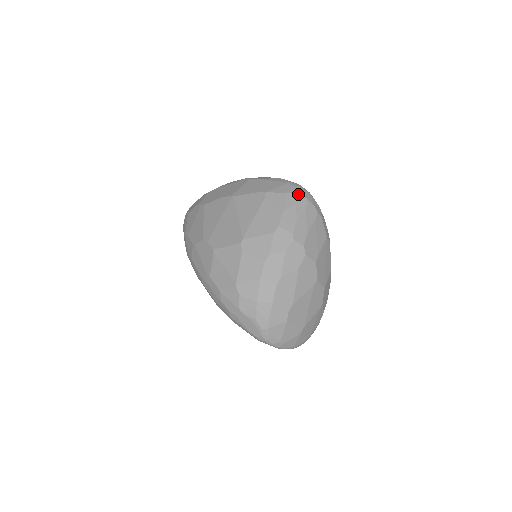
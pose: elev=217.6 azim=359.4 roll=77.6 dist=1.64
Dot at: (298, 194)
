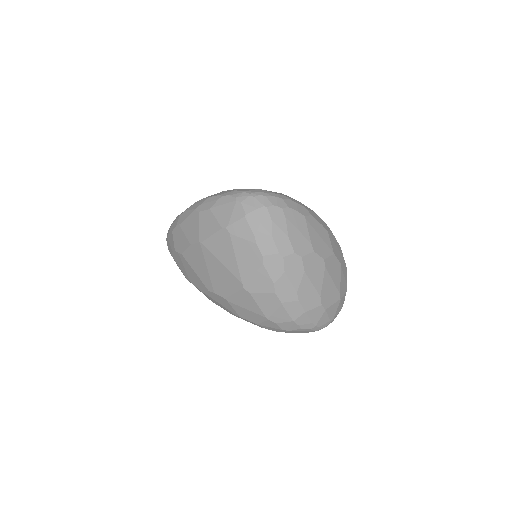
Dot at: (254, 210)
